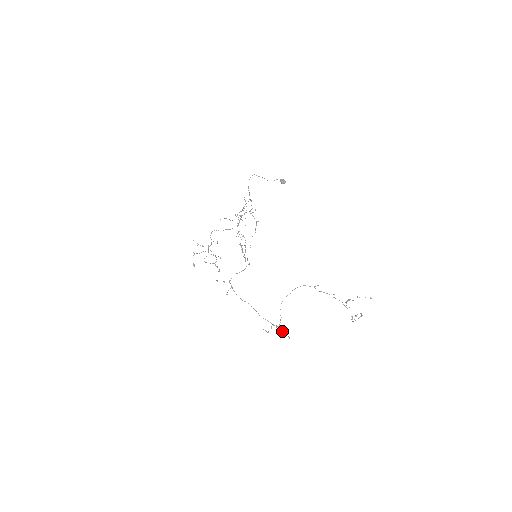
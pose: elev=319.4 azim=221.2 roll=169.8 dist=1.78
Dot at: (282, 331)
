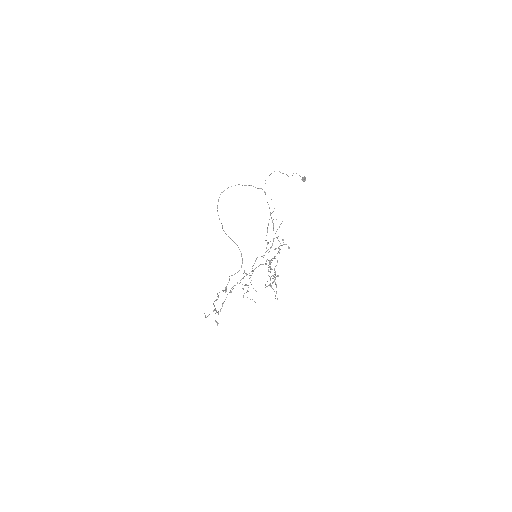
Dot at: occluded
